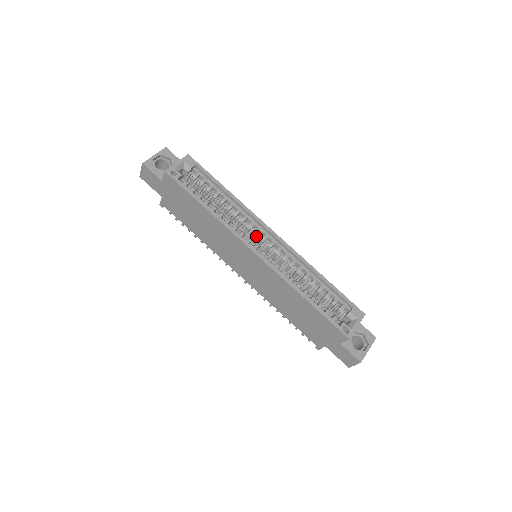
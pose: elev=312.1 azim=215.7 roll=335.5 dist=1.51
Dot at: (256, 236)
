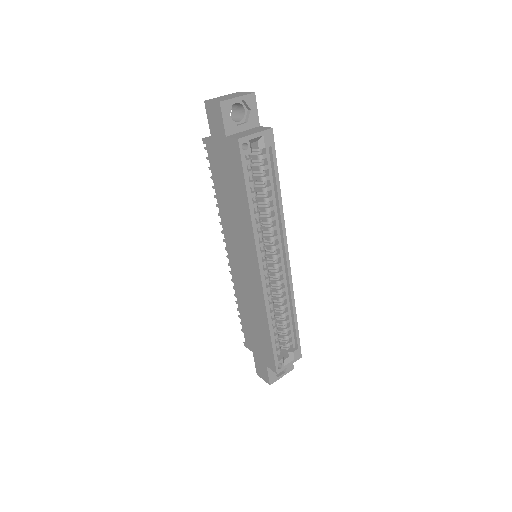
Dot at: (271, 248)
